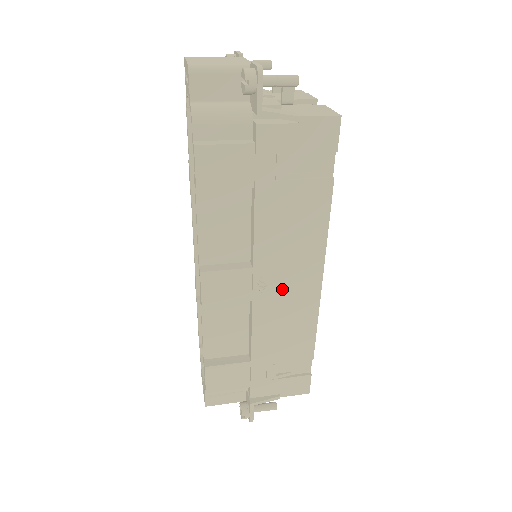
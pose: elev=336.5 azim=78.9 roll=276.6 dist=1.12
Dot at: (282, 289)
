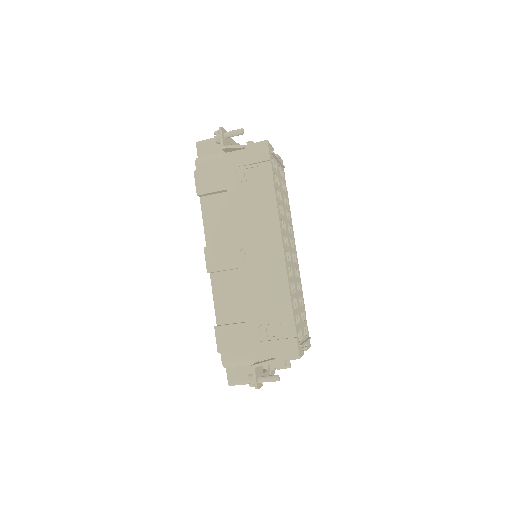
Dot at: (256, 256)
